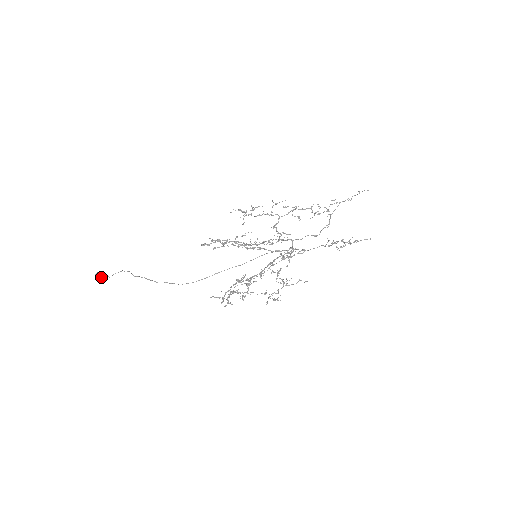
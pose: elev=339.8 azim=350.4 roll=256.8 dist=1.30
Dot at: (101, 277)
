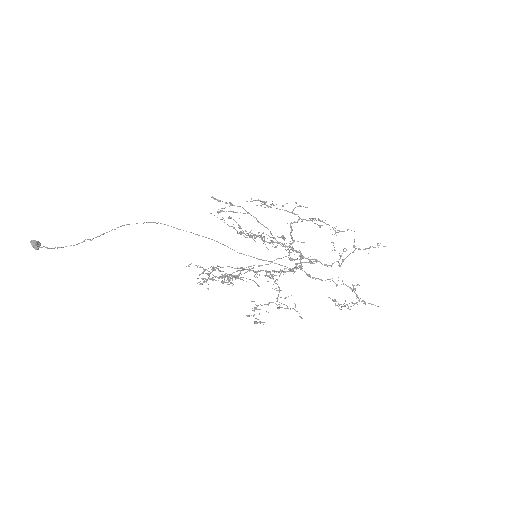
Dot at: (37, 245)
